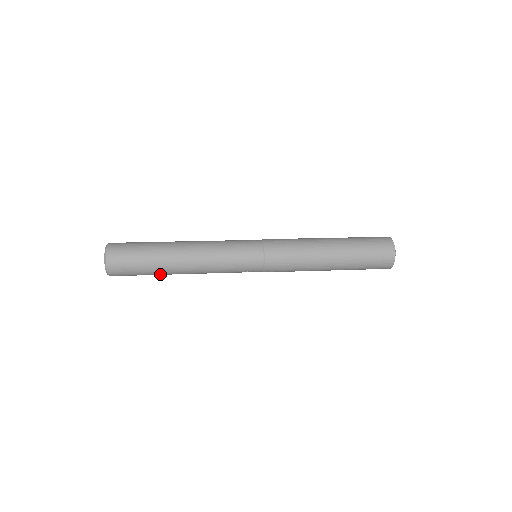
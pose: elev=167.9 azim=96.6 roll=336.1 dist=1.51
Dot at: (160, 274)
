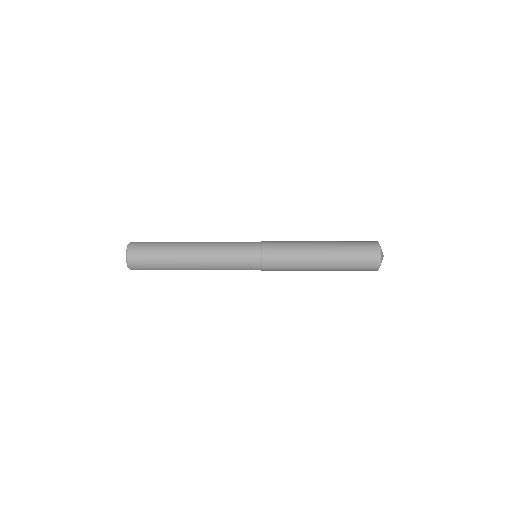
Dot at: (171, 265)
